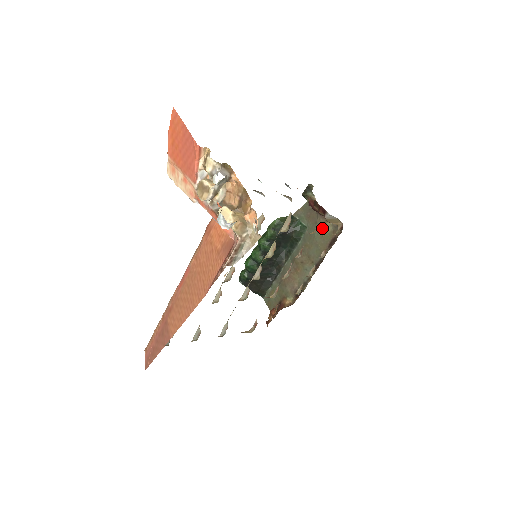
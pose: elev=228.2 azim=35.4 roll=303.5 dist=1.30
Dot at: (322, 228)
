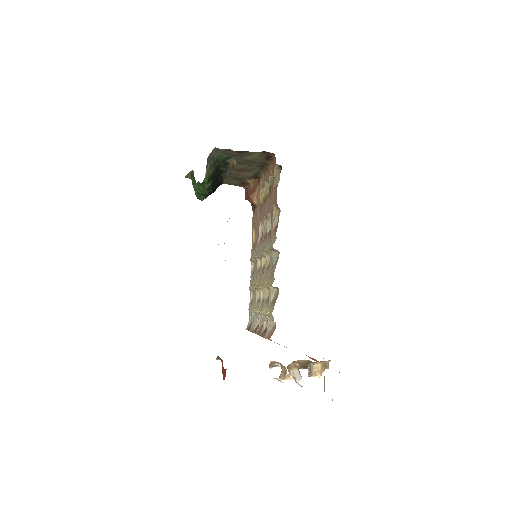
Dot at: (249, 155)
